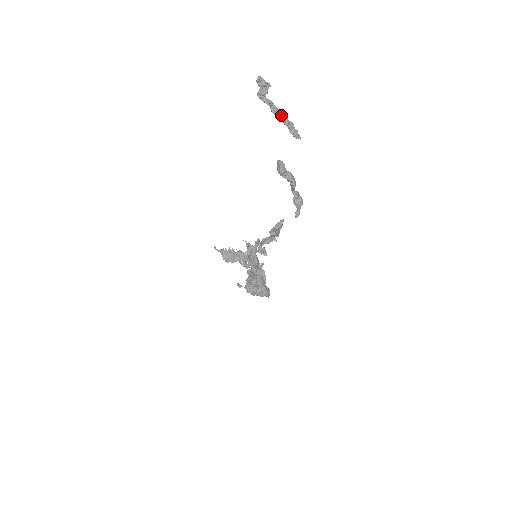
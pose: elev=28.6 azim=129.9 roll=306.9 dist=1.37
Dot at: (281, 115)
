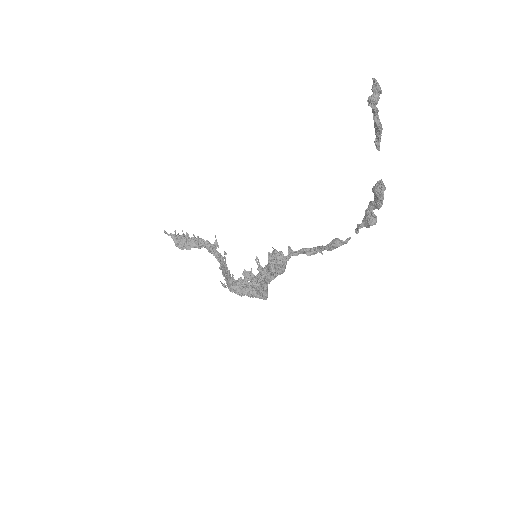
Dot at: (381, 126)
